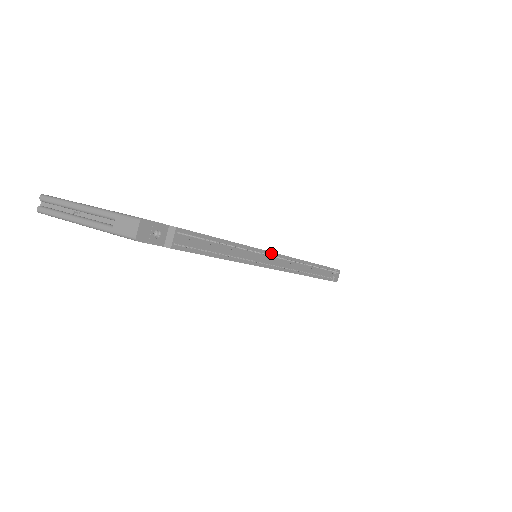
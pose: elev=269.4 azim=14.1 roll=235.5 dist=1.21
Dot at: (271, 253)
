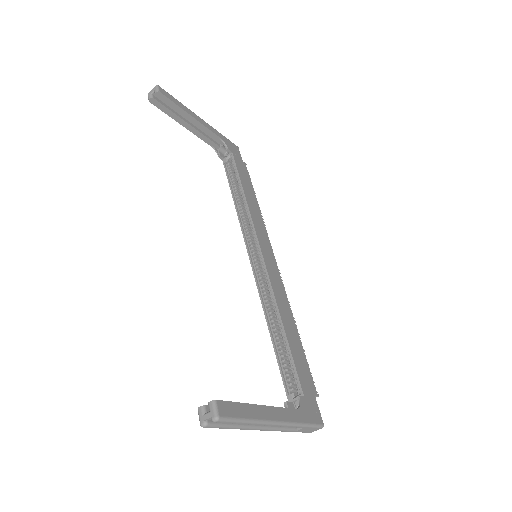
Dot at: (277, 268)
